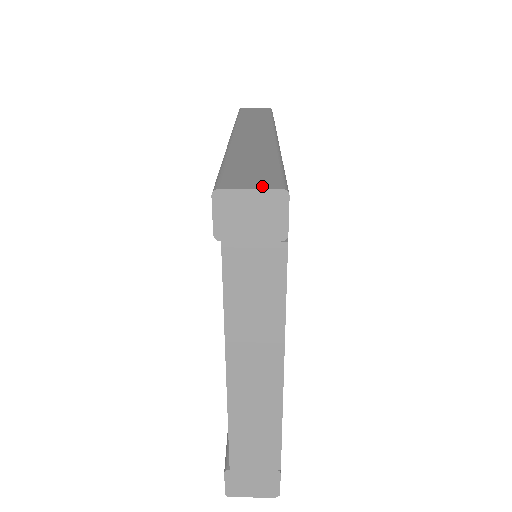
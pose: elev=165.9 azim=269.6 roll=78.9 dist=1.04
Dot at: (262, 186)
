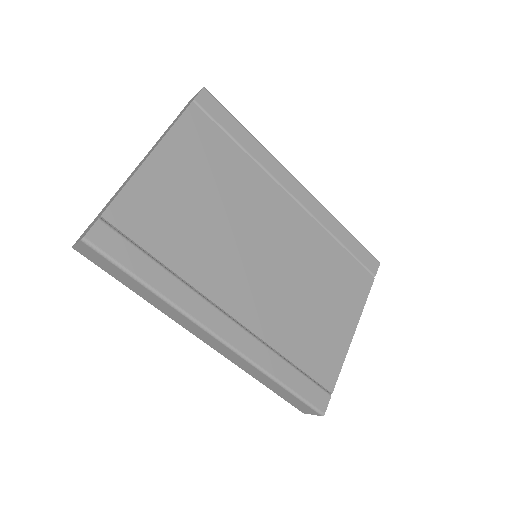
Dot at: occluded
